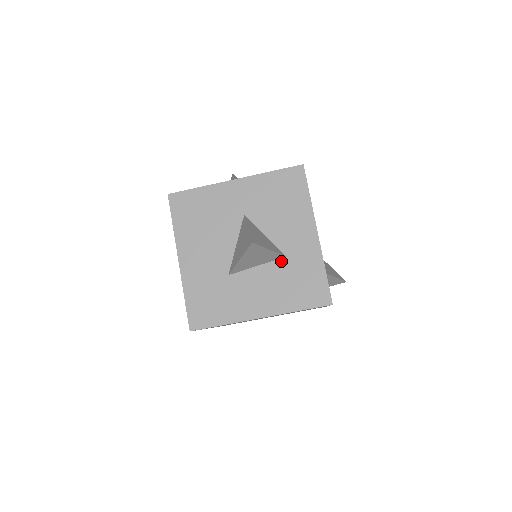
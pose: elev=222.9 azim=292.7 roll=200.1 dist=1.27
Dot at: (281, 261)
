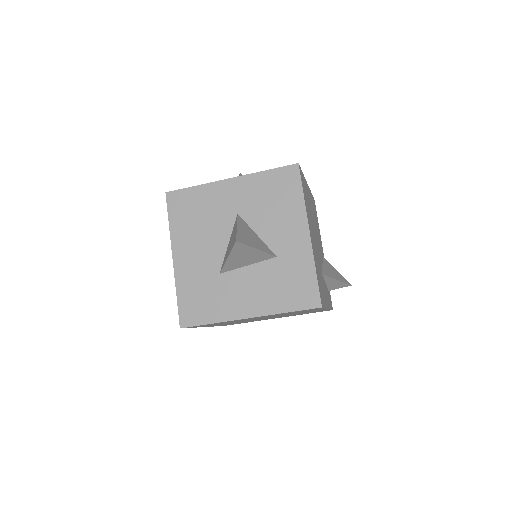
Dot at: (272, 261)
